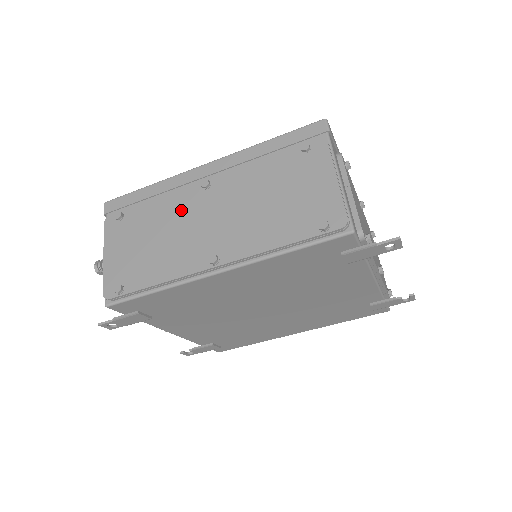
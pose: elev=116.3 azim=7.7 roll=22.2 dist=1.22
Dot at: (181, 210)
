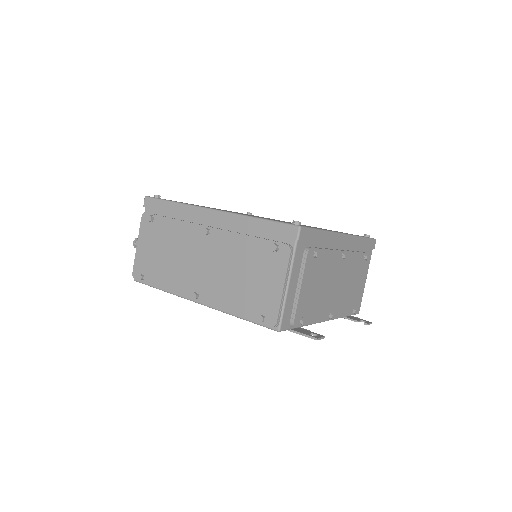
Dot at: (187, 241)
